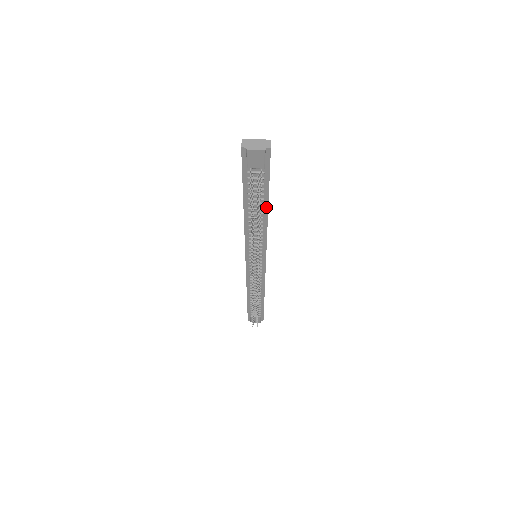
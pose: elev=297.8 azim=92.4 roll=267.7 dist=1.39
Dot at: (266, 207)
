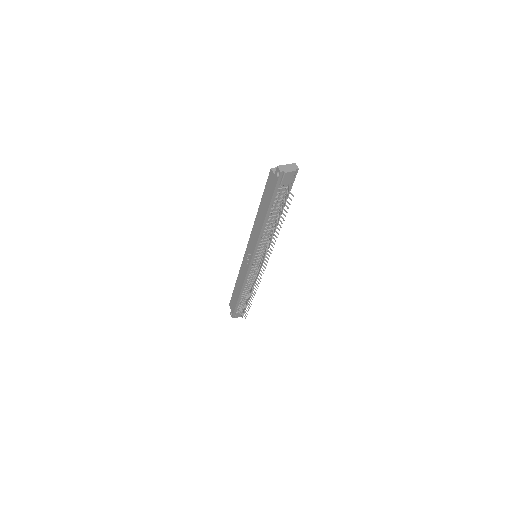
Dot at: occluded
